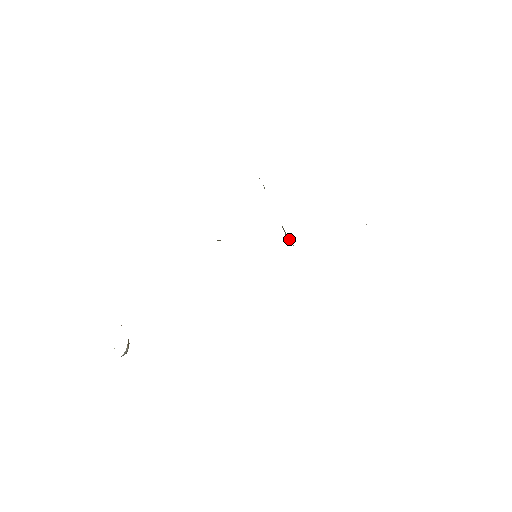
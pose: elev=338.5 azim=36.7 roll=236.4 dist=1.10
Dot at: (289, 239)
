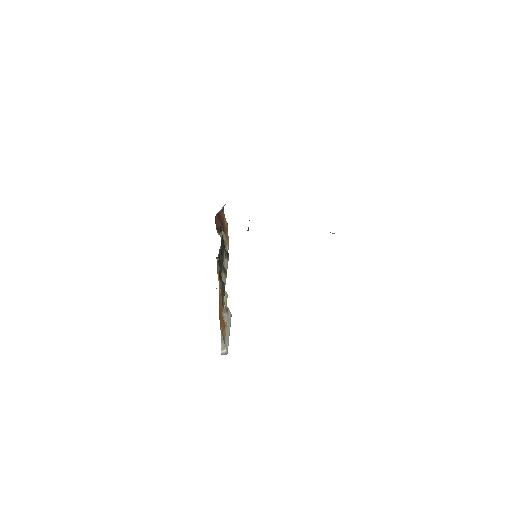
Dot at: occluded
